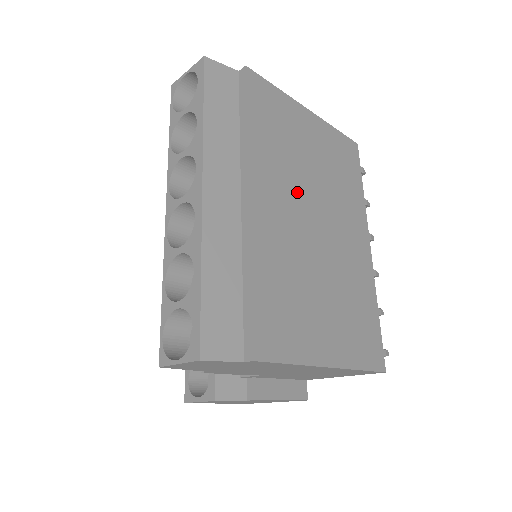
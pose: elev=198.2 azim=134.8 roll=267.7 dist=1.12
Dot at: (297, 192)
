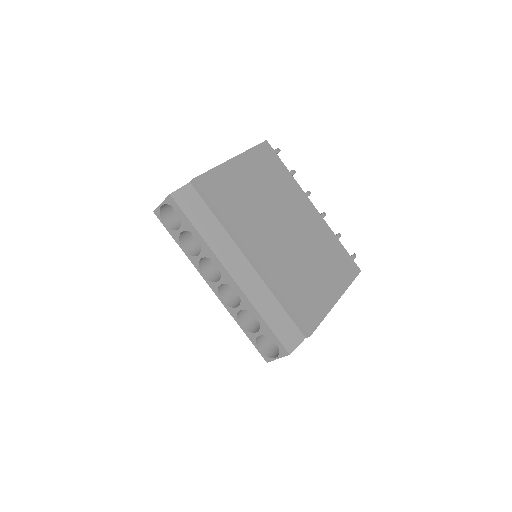
Dot at: (266, 225)
